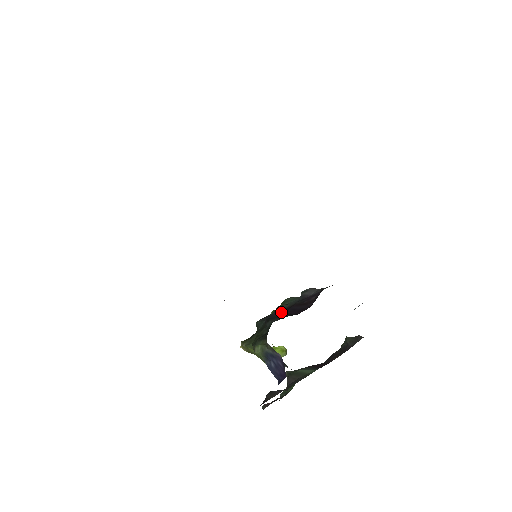
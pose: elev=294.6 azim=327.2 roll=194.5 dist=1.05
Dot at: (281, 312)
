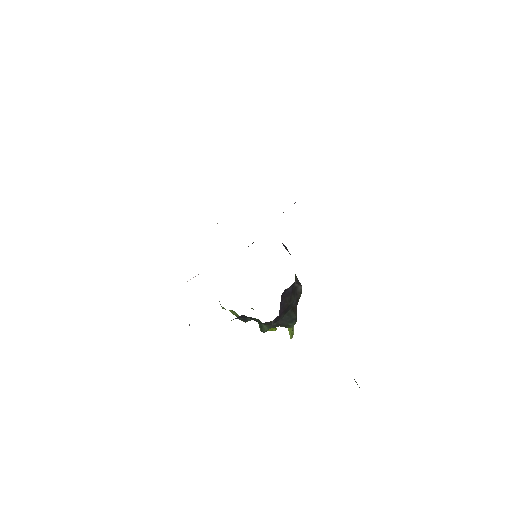
Dot at: occluded
